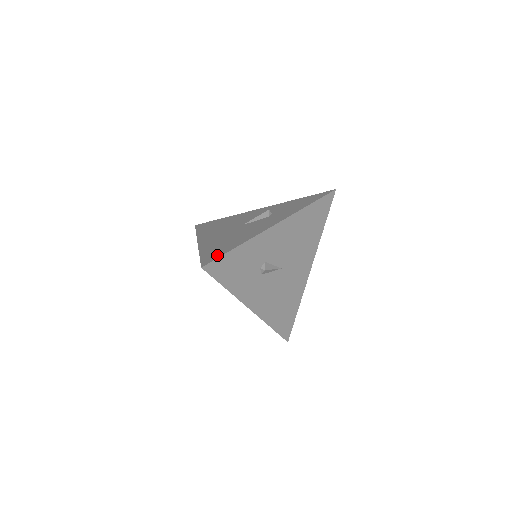
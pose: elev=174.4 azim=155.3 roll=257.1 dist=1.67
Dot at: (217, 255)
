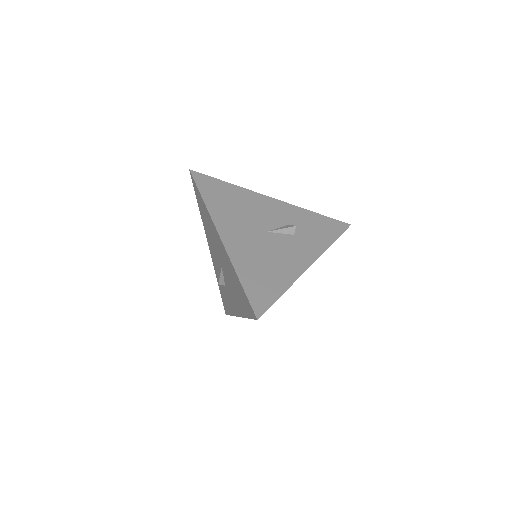
Dot at: (266, 300)
